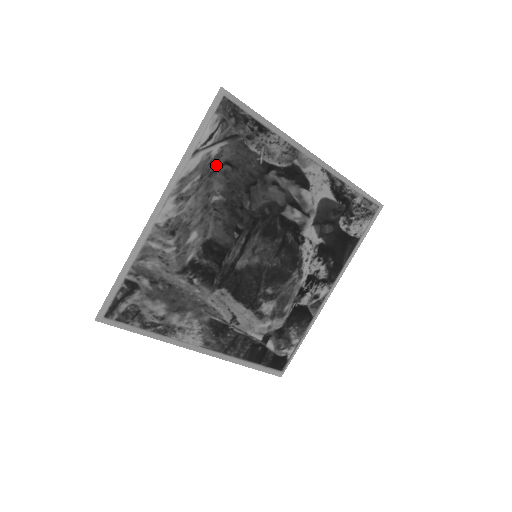
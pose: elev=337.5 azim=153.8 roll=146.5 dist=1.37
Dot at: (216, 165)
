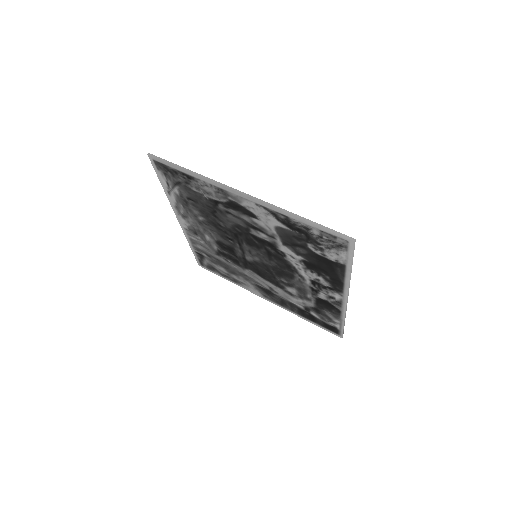
Dot at: (185, 199)
